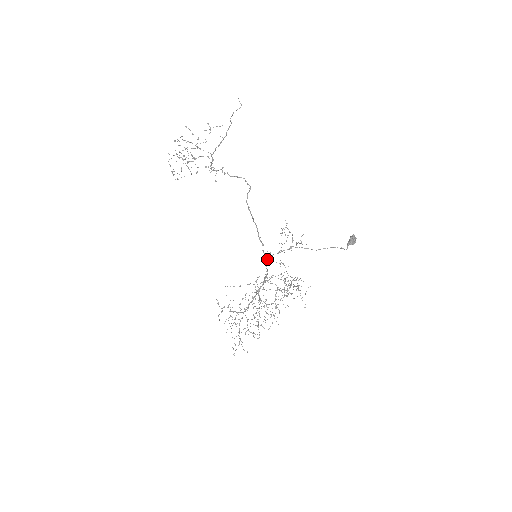
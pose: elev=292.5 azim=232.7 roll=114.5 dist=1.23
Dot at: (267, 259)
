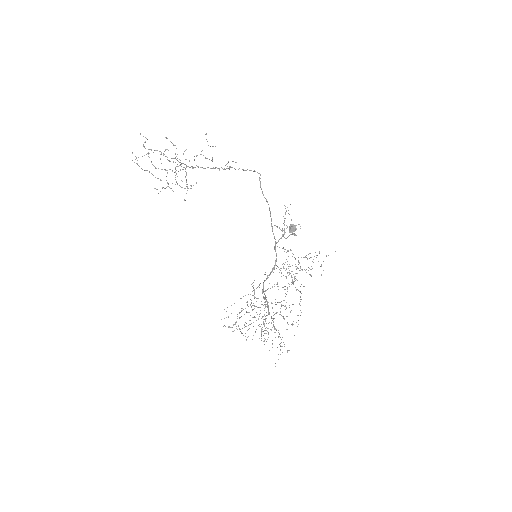
Dot at: occluded
